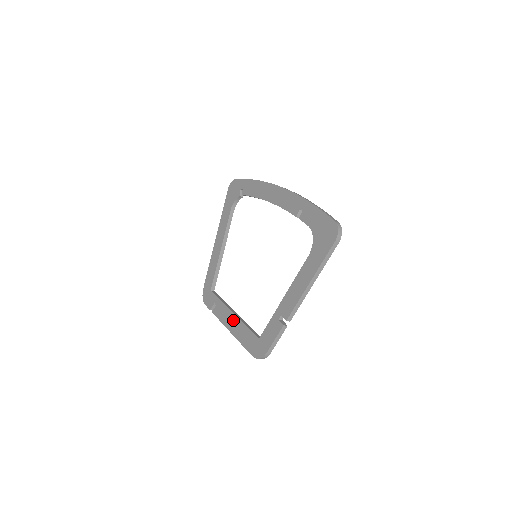
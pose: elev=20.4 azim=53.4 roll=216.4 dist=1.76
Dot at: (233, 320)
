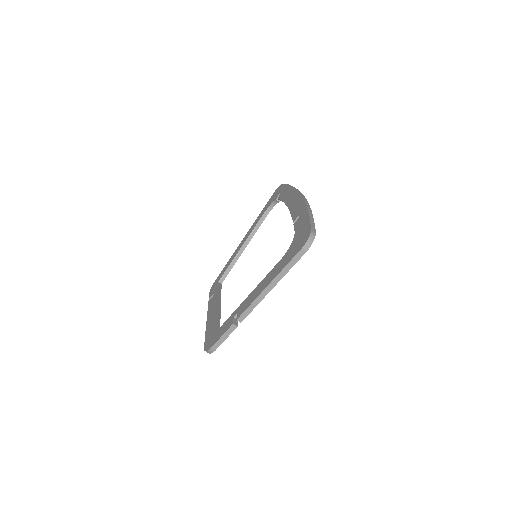
Dot at: (213, 311)
